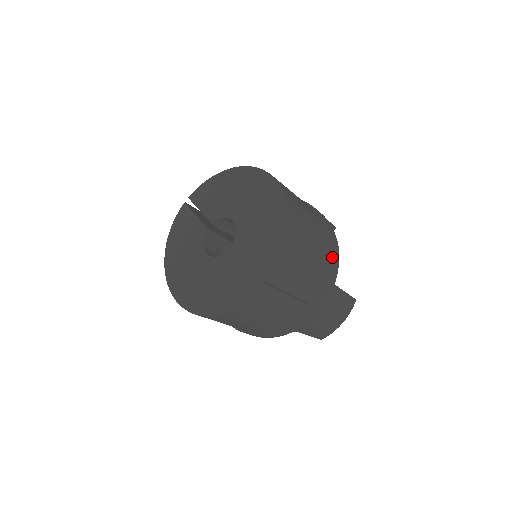
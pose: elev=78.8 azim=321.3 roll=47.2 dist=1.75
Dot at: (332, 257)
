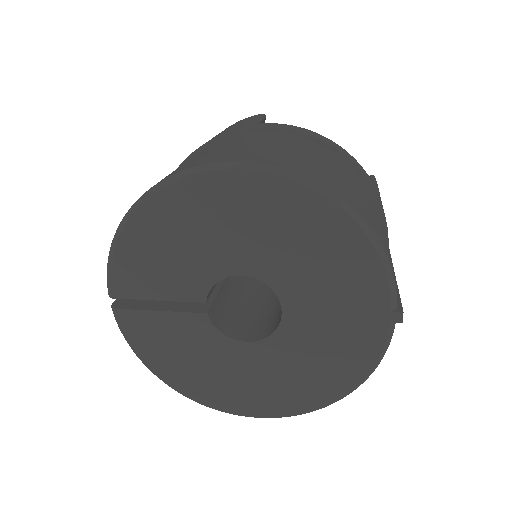
Dot at: (360, 170)
